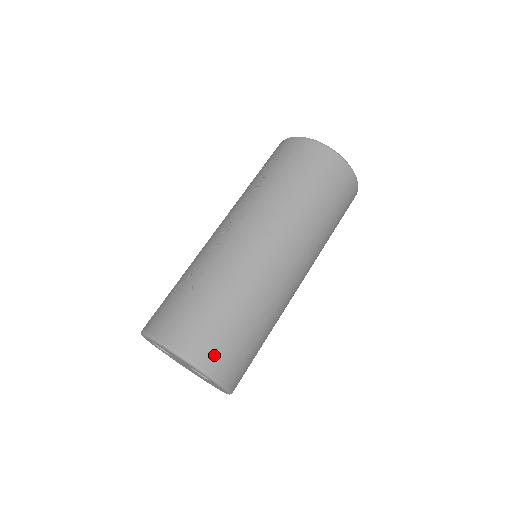
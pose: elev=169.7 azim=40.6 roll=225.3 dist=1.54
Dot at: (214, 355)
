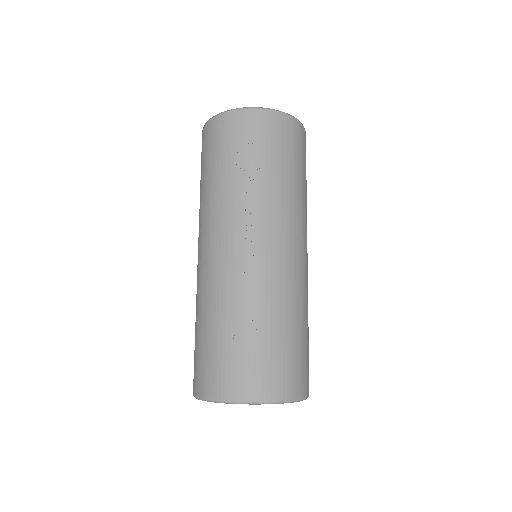
Dot at: (306, 379)
